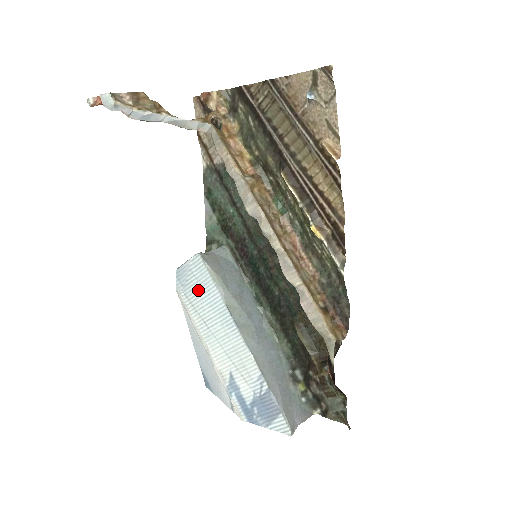
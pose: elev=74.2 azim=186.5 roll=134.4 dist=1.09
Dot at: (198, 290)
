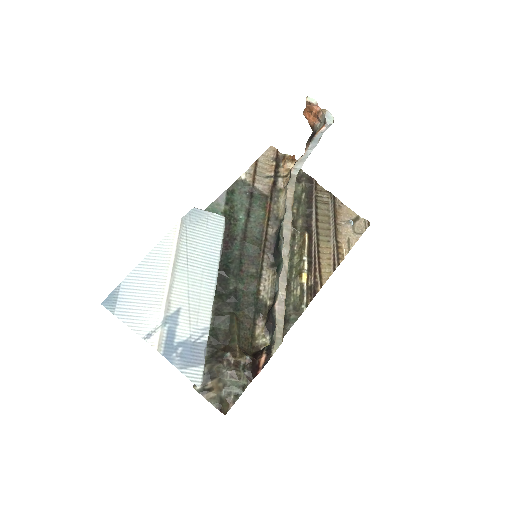
Dot at: (202, 235)
